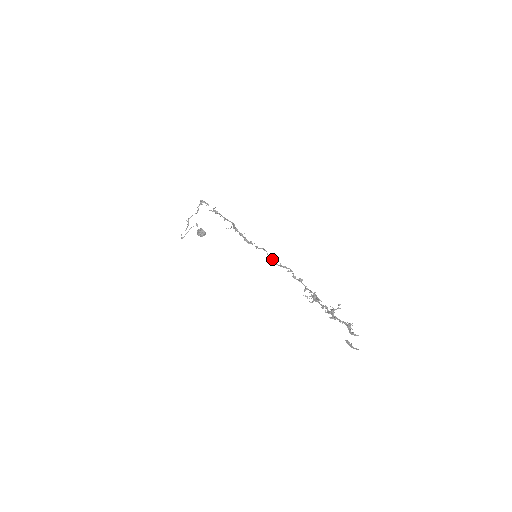
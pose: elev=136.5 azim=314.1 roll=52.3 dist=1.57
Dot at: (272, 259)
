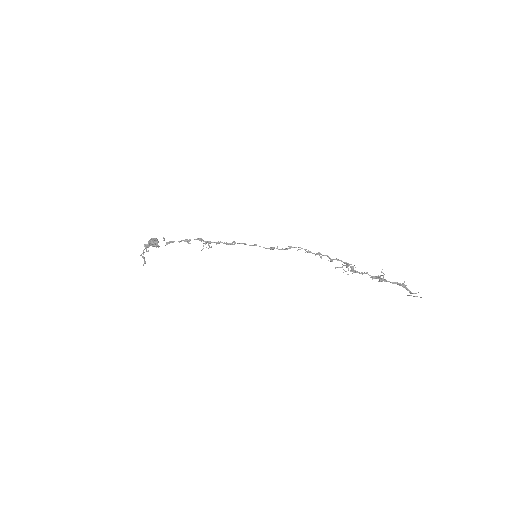
Dot at: occluded
